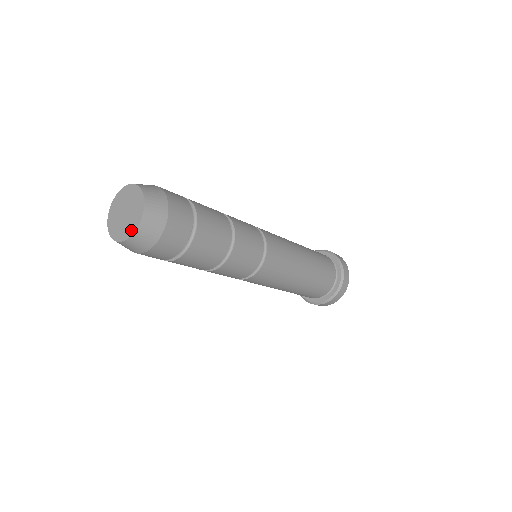
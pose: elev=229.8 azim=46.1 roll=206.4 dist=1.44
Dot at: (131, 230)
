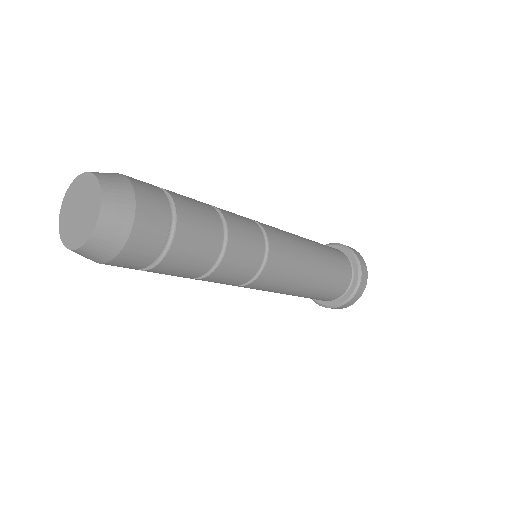
Dot at: (96, 198)
